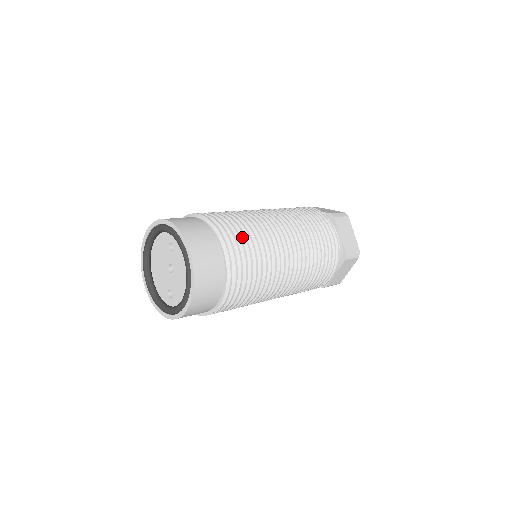
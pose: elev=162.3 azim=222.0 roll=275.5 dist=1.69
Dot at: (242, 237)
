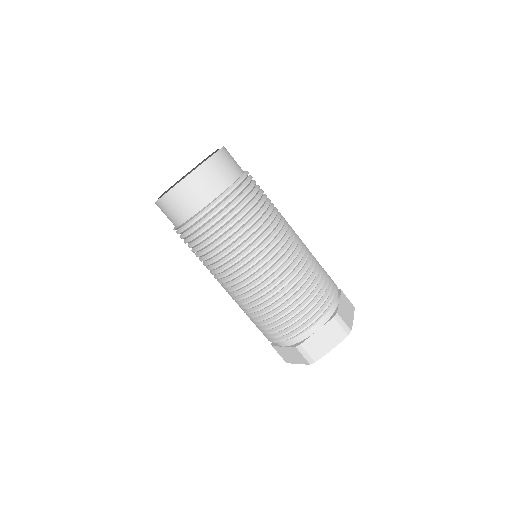
Dot at: (237, 216)
